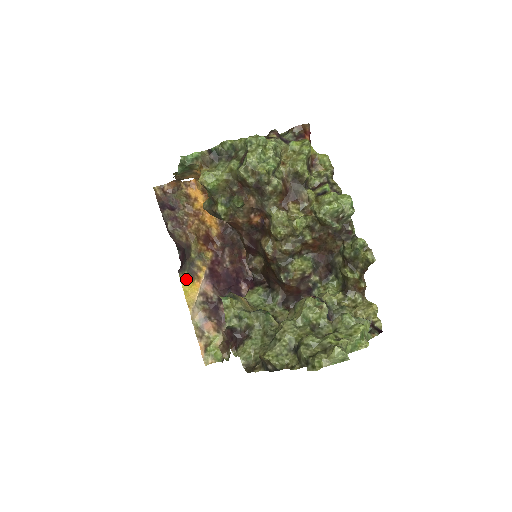
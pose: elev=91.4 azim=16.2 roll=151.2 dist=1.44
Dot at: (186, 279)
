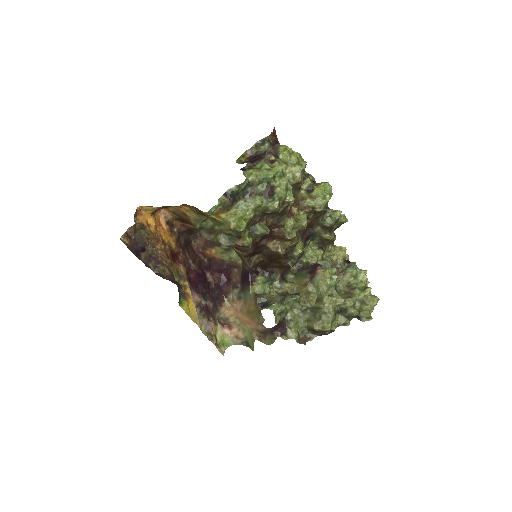
Dot at: (183, 304)
